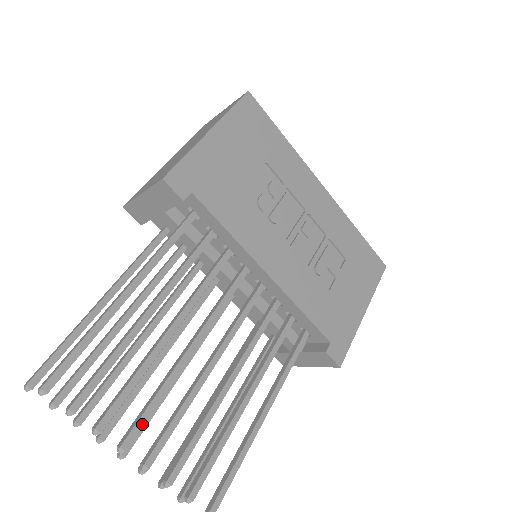
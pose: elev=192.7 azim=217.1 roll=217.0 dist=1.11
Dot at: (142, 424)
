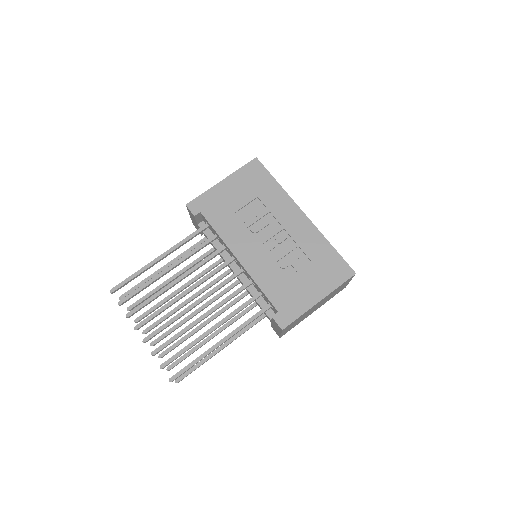
Dot at: (148, 320)
